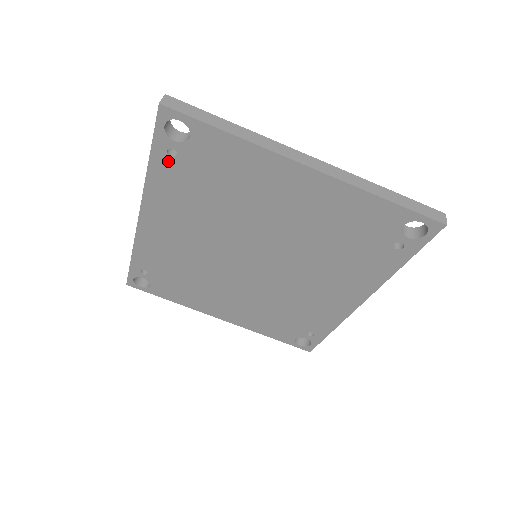
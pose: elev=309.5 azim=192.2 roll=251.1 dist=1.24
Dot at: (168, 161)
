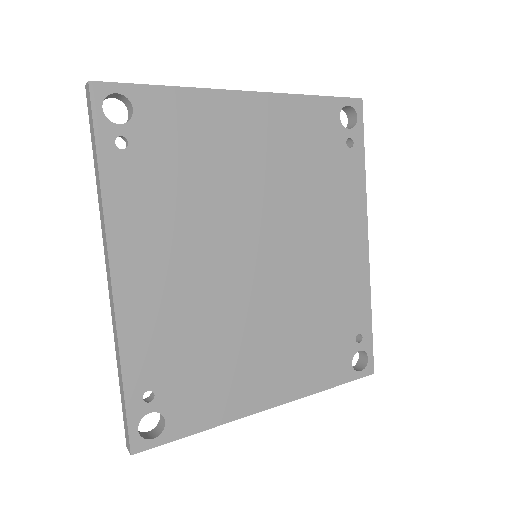
Dot at: (120, 158)
